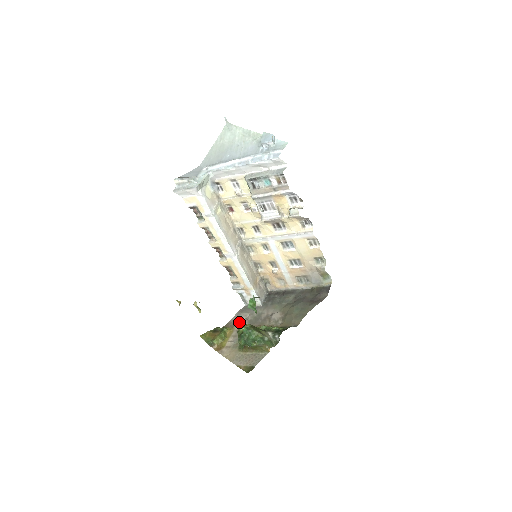
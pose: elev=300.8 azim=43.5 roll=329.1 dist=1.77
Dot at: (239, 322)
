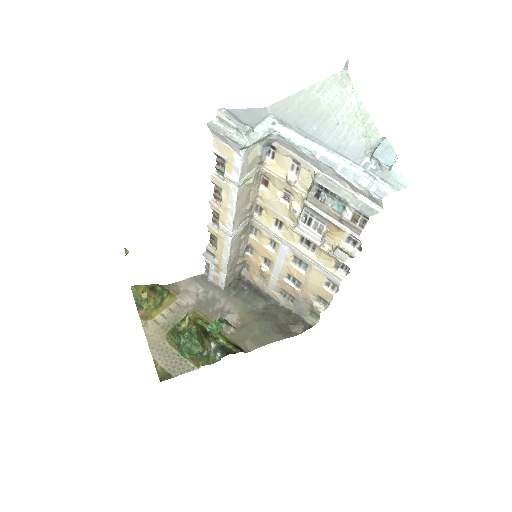
Dot at: (186, 294)
